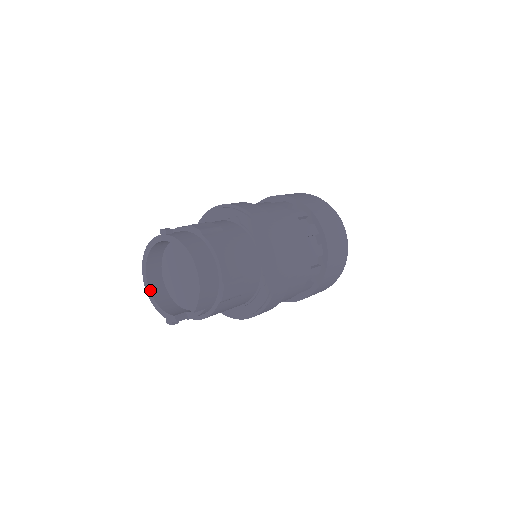
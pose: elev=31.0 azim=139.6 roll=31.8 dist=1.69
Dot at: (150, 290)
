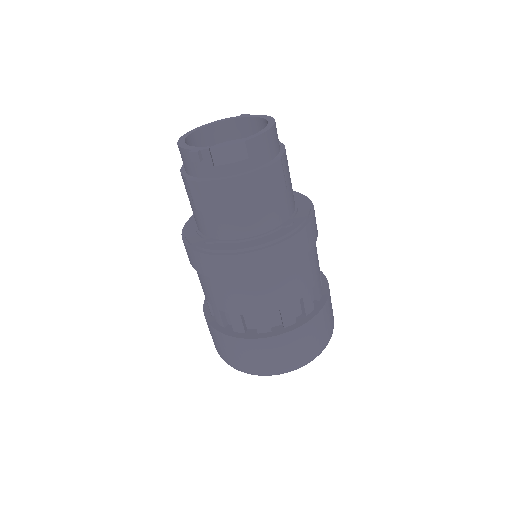
Dot at: (185, 140)
